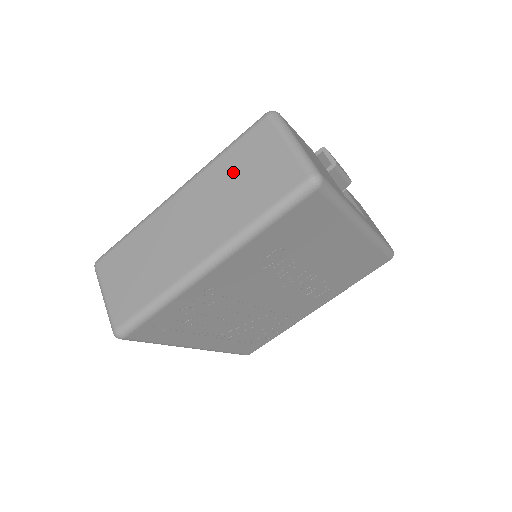
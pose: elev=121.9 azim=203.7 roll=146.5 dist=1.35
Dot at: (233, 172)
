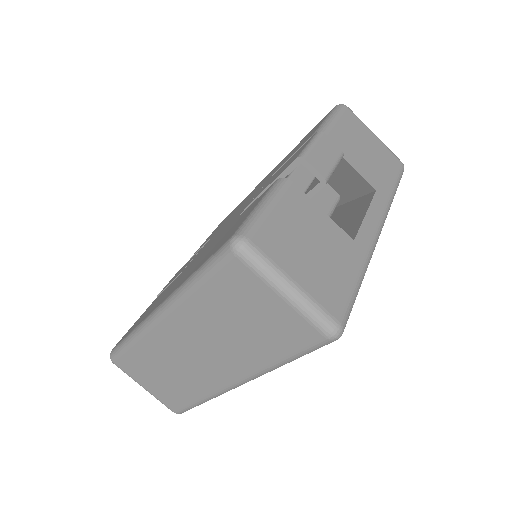
Dot at: (222, 313)
